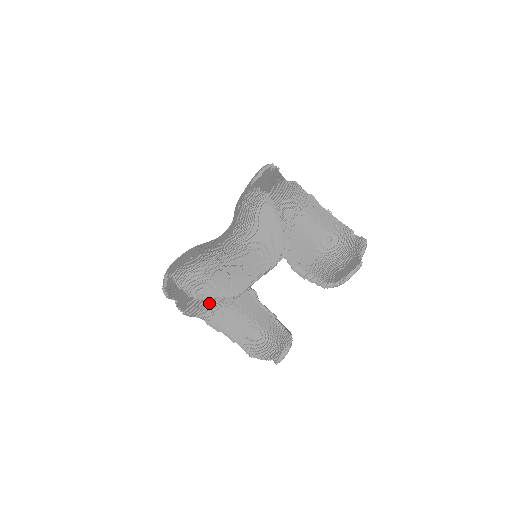
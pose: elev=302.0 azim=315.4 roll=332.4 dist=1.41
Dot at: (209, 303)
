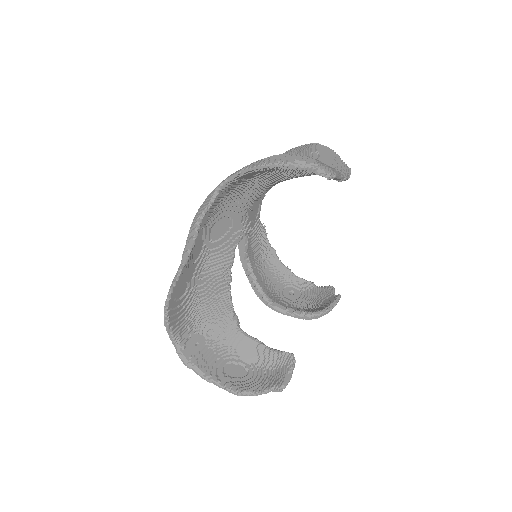
Dot at: (187, 320)
